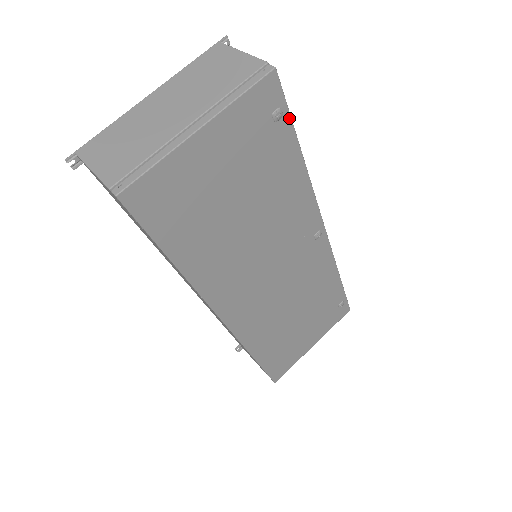
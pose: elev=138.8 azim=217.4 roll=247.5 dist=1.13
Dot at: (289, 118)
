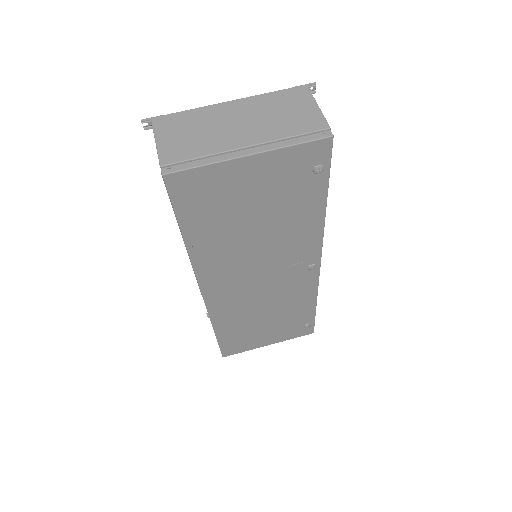
Dot at: (328, 175)
